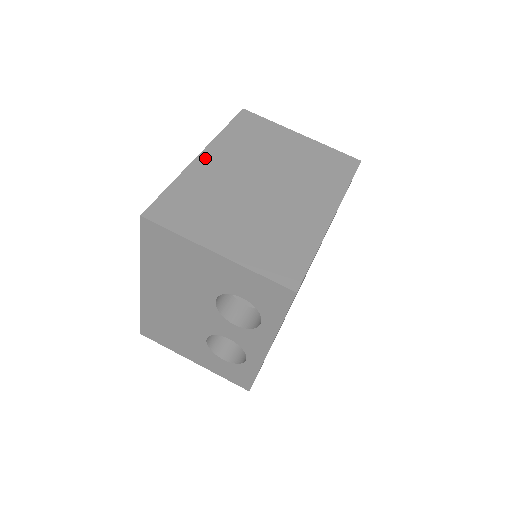
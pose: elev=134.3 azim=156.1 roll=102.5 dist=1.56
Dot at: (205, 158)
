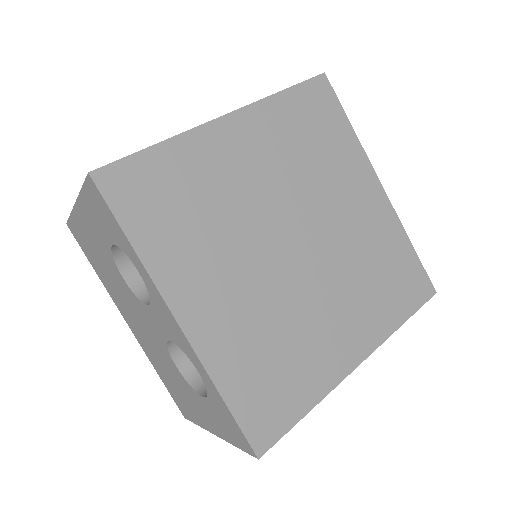
Dot at: occluded
